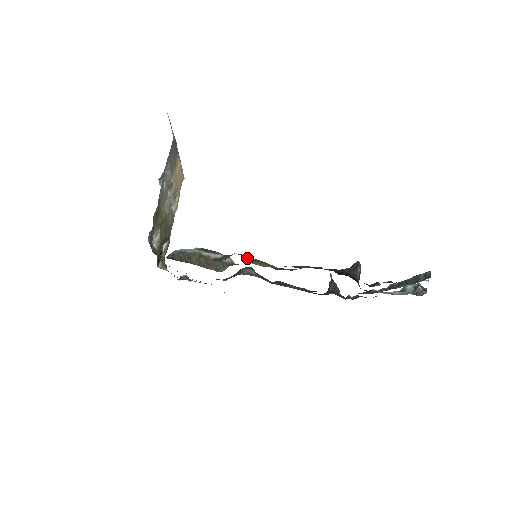
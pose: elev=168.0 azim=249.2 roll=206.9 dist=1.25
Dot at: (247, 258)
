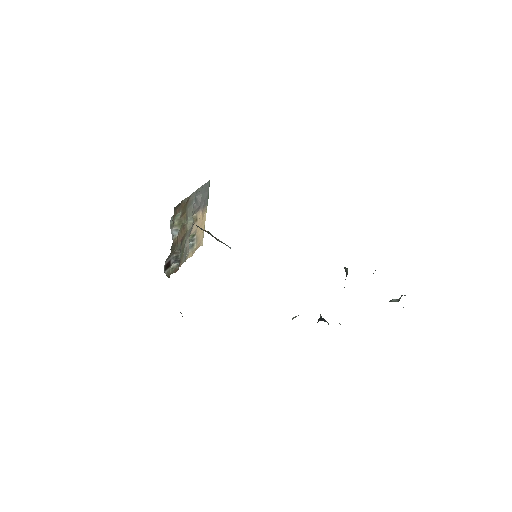
Dot at: occluded
